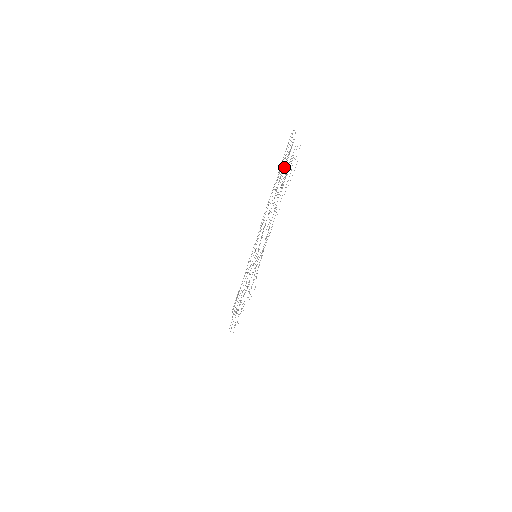
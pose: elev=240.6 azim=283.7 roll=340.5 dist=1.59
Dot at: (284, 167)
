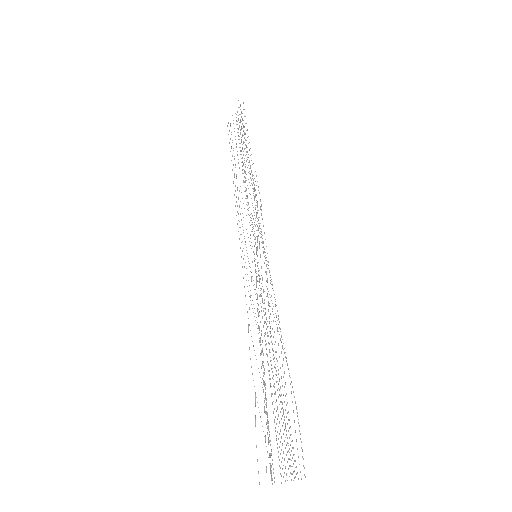
Dot at: occluded
